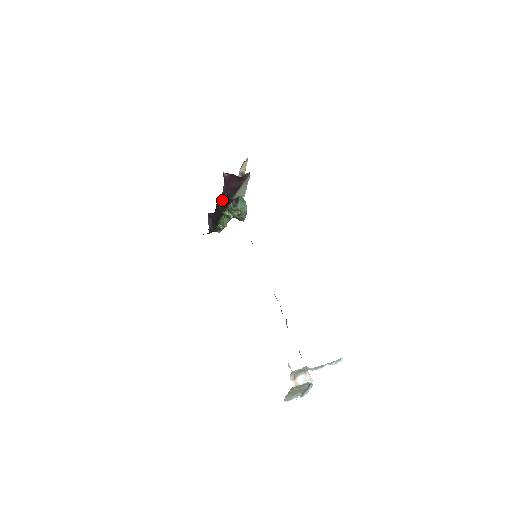
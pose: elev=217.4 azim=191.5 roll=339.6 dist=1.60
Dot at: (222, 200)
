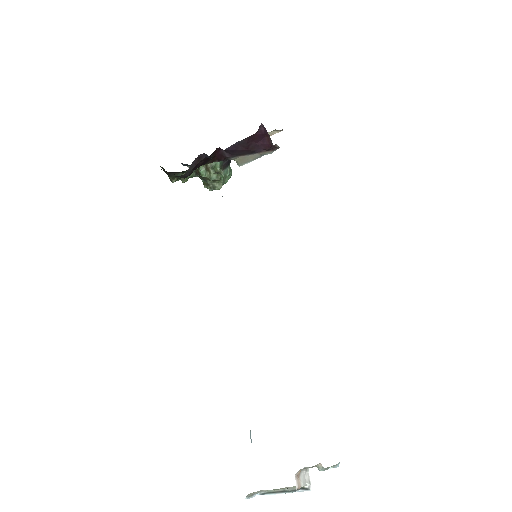
Dot at: (224, 150)
